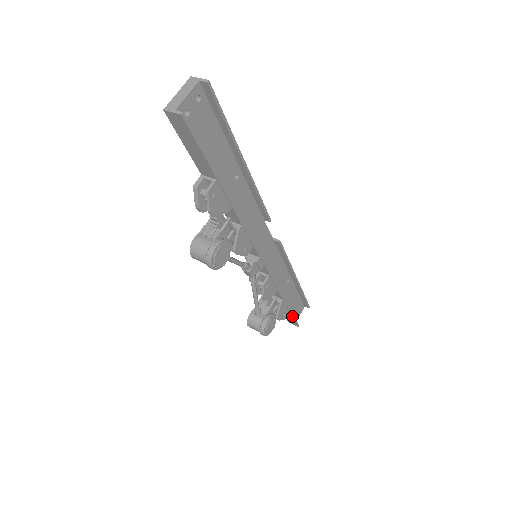
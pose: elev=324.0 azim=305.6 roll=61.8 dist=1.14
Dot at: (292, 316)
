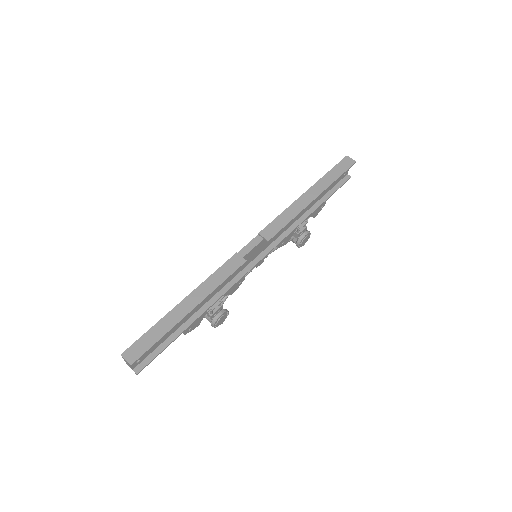
Dot at: occluded
